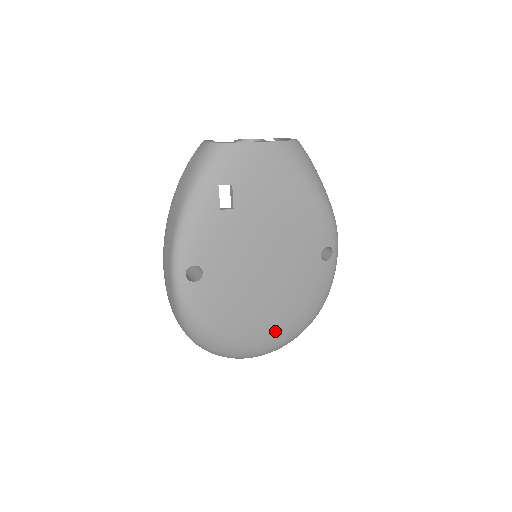
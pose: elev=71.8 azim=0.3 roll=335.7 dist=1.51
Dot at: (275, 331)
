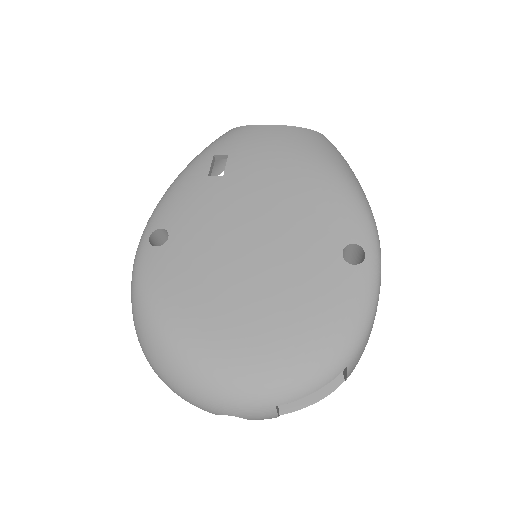
Dot at: (254, 355)
